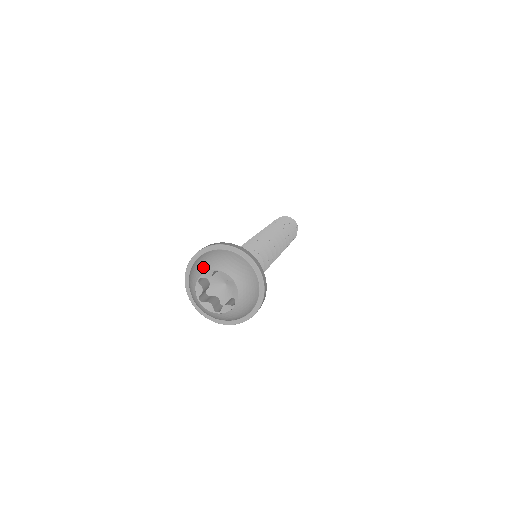
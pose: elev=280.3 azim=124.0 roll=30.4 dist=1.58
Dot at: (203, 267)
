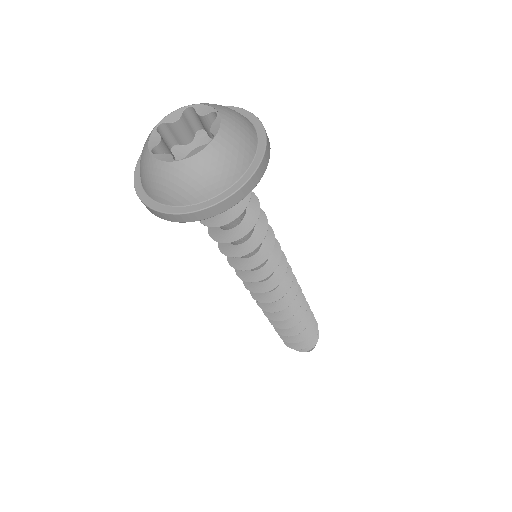
Dot at: (169, 114)
